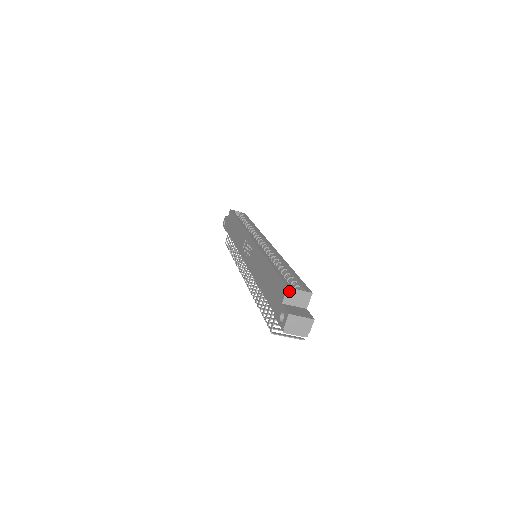
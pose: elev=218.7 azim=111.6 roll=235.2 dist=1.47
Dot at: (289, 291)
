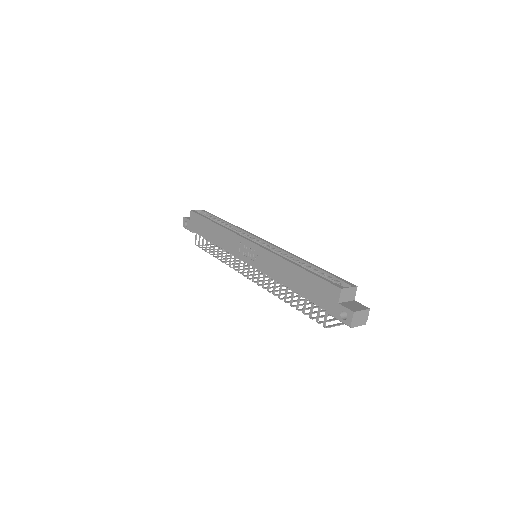
Dot at: (342, 291)
